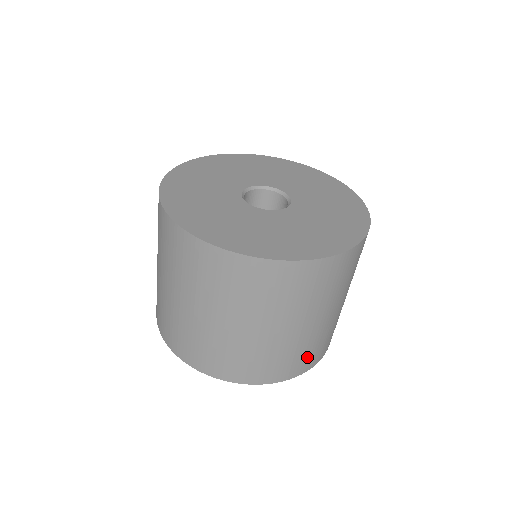
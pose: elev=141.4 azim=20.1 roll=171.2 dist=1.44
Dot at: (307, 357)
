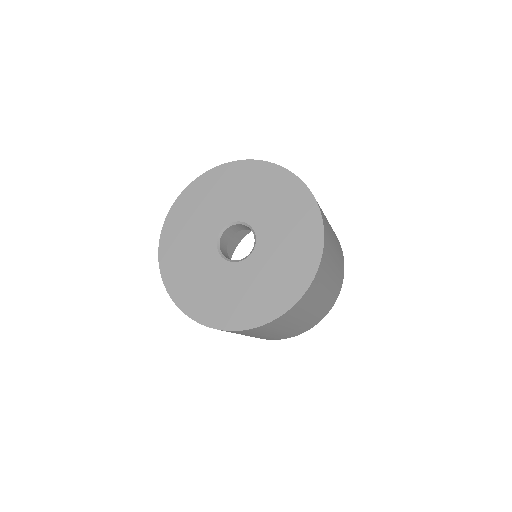
Dot at: occluded
